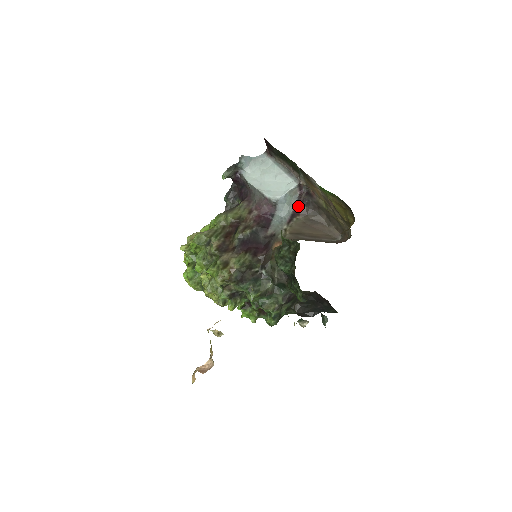
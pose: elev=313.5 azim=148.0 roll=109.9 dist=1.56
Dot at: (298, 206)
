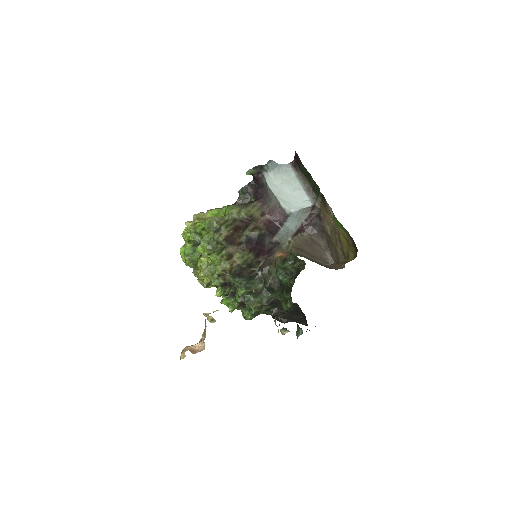
Dot at: (306, 224)
